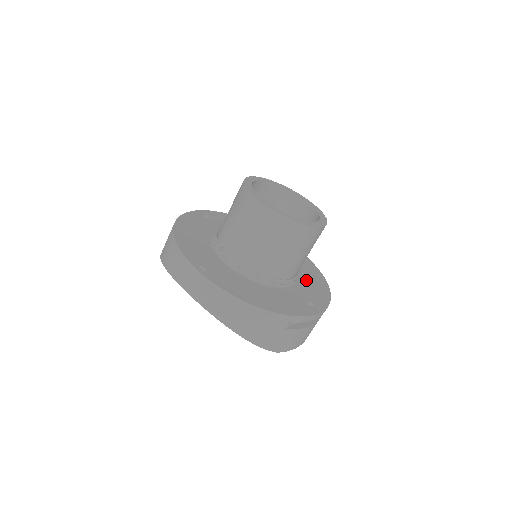
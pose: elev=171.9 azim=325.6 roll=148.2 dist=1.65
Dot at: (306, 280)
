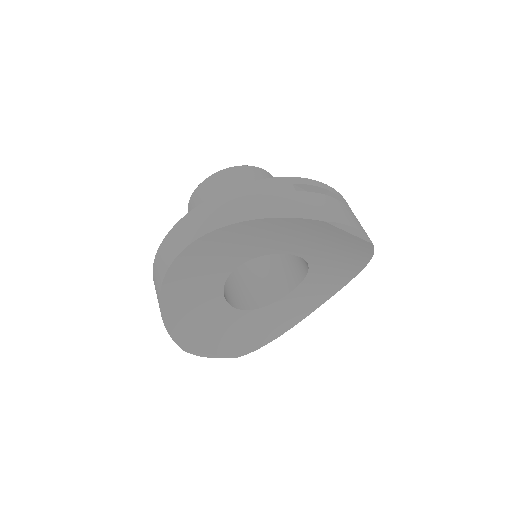
Dot at: occluded
